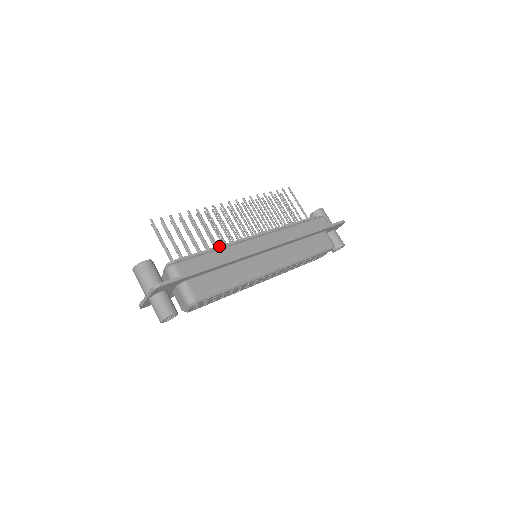
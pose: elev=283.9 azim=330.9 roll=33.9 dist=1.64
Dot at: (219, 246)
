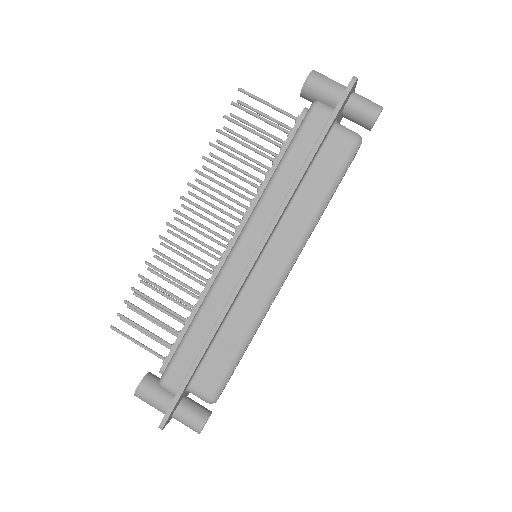
Dot at: (197, 302)
